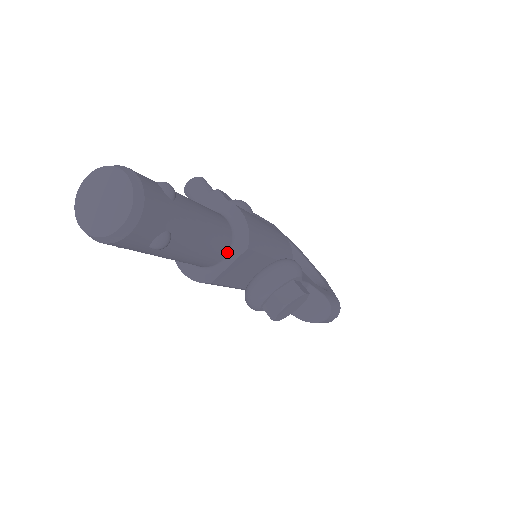
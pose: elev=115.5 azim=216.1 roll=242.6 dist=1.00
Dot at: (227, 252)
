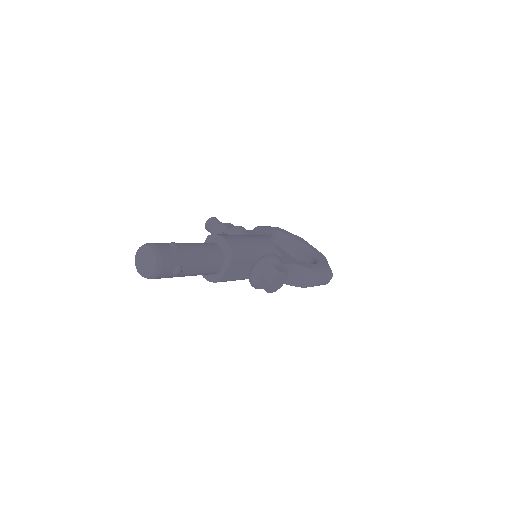
Dot at: (222, 263)
